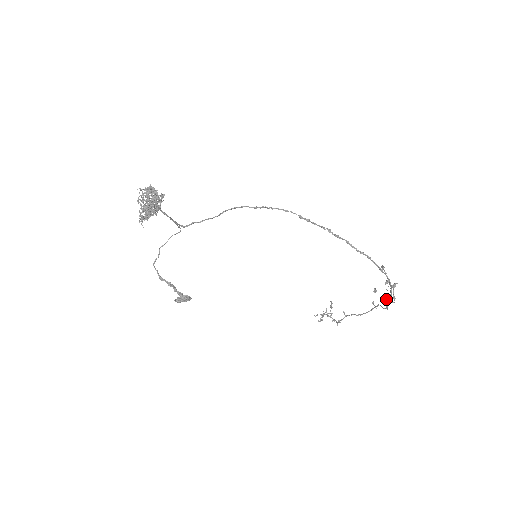
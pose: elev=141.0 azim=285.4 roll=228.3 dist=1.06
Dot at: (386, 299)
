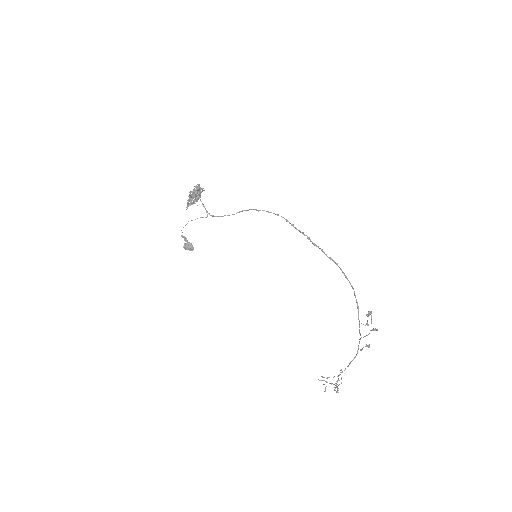
Dot at: (366, 335)
